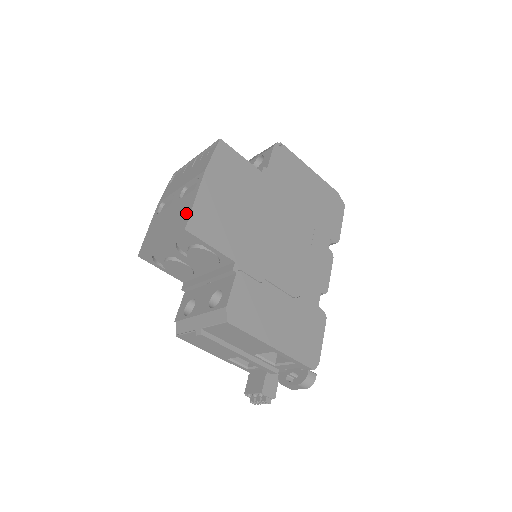
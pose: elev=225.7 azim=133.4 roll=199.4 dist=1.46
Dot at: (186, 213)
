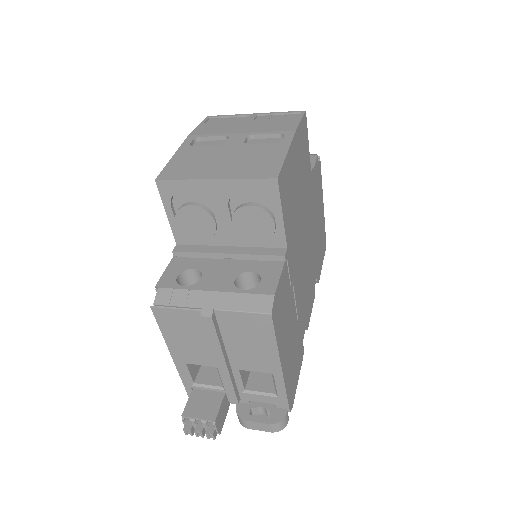
Dot at: (272, 162)
